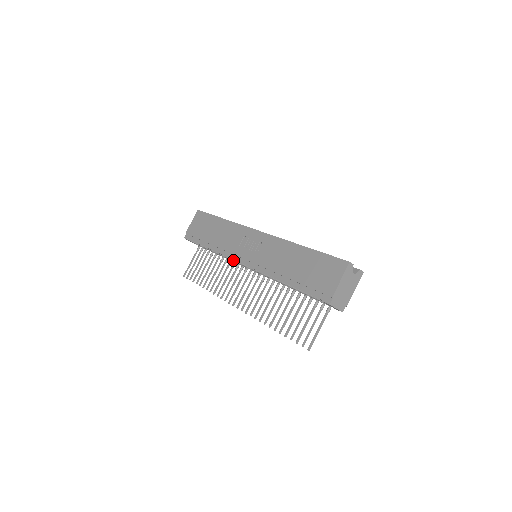
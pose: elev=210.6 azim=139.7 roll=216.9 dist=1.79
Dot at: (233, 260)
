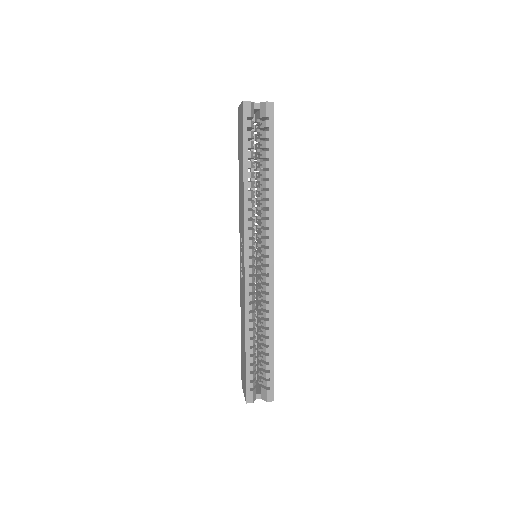
Dot at: occluded
